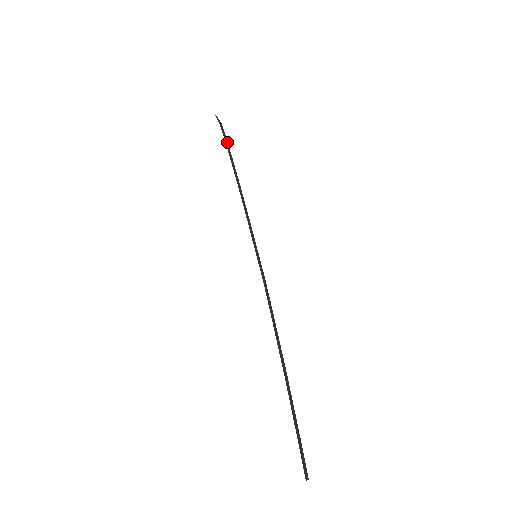
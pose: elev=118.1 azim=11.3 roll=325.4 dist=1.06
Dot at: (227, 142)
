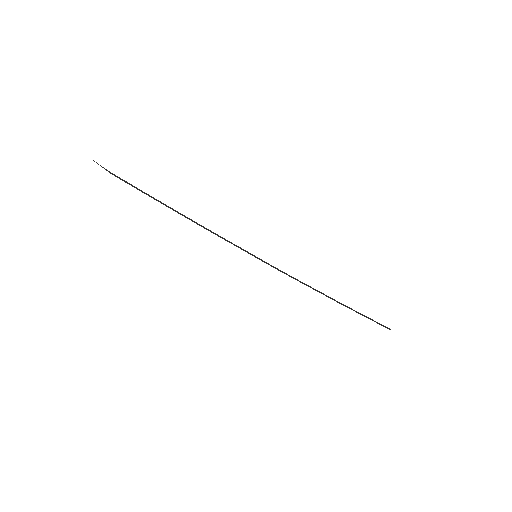
Dot at: occluded
